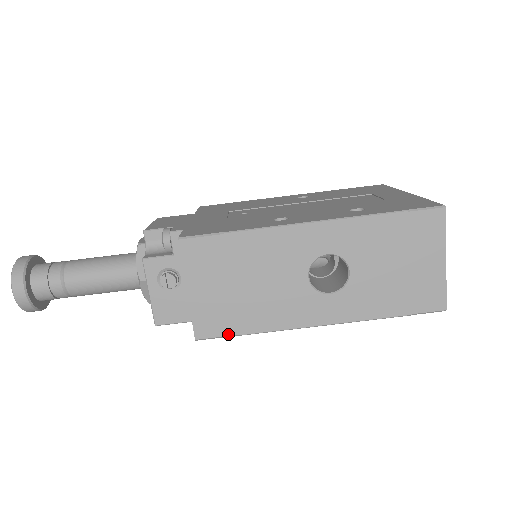
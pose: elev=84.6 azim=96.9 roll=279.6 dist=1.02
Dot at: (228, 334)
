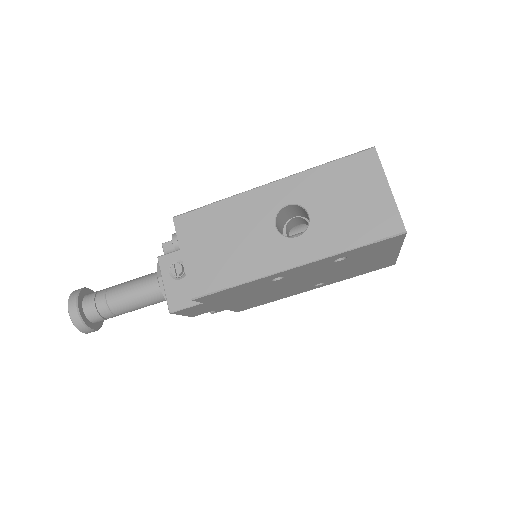
Dot at: (217, 289)
